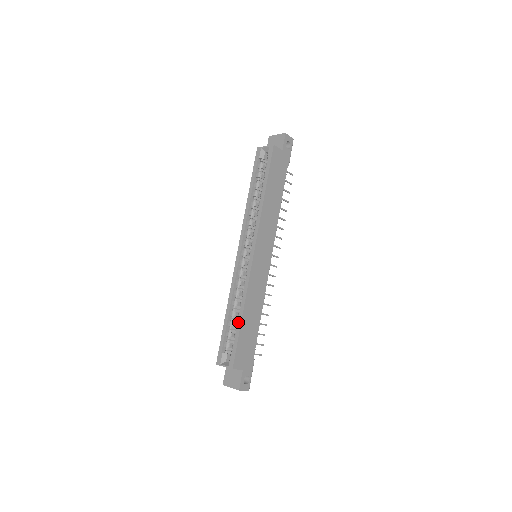
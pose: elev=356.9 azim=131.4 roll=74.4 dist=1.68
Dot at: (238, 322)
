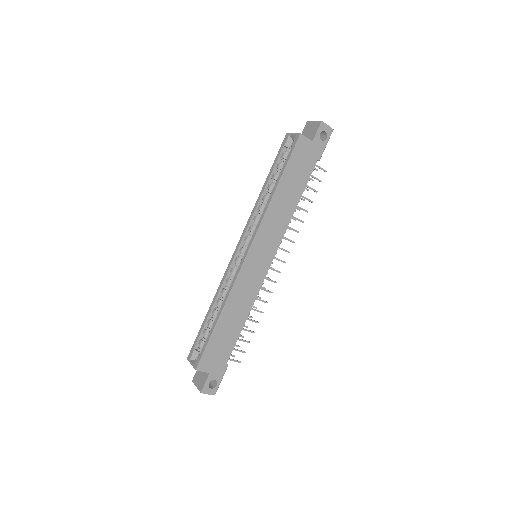
Dot at: (214, 323)
